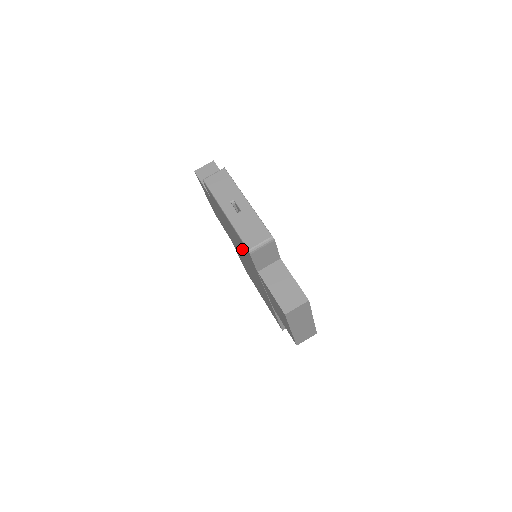
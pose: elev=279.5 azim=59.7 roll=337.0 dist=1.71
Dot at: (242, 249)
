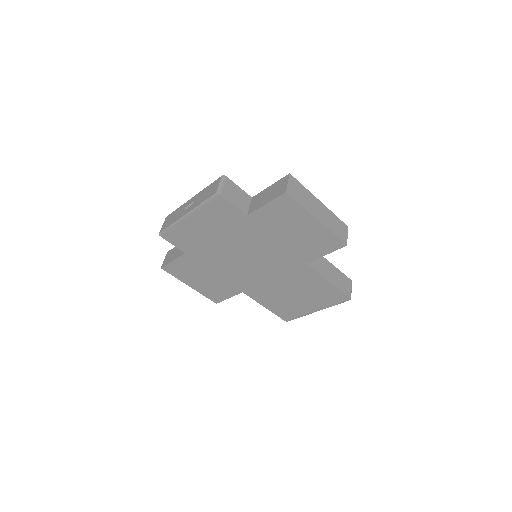
Dot at: (228, 234)
